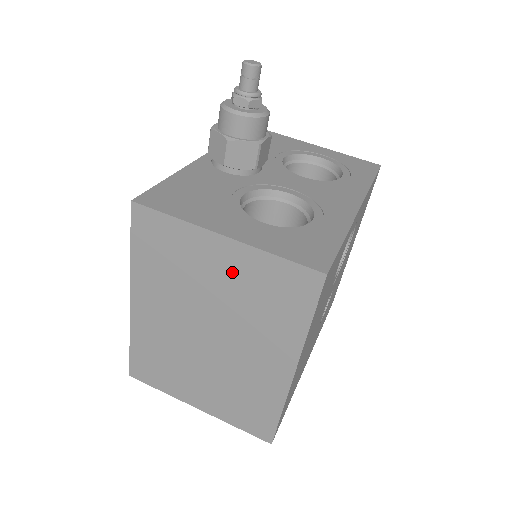
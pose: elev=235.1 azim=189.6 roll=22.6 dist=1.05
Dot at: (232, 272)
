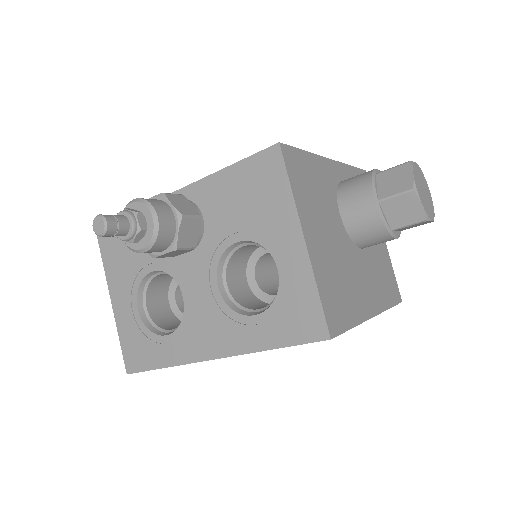
Dot at: occluded
